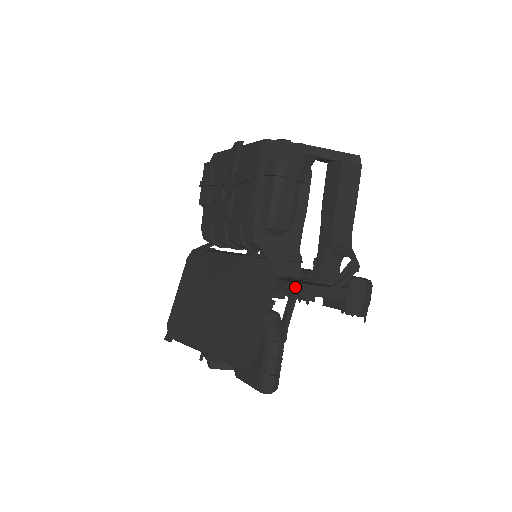
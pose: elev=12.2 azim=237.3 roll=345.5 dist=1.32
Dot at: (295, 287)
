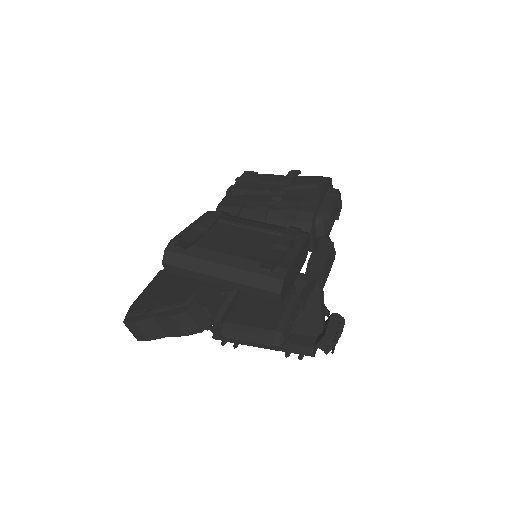
Dot at: (317, 277)
